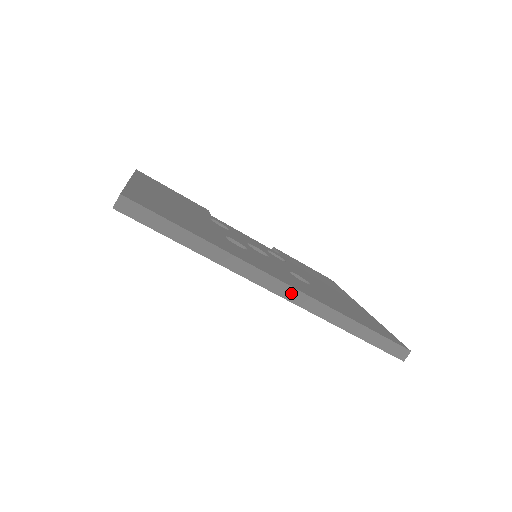
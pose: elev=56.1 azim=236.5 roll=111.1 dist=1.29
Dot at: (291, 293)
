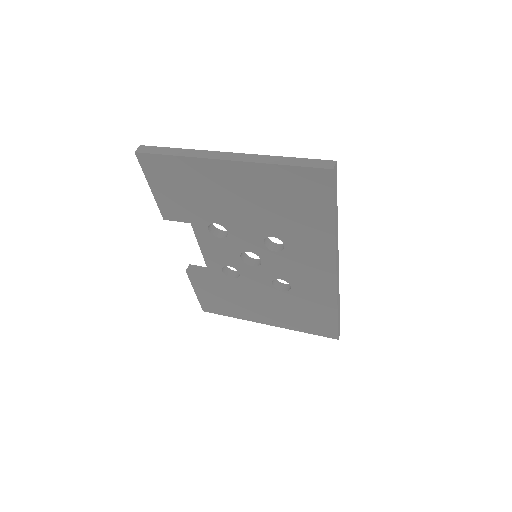
Dot at: (338, 274)
